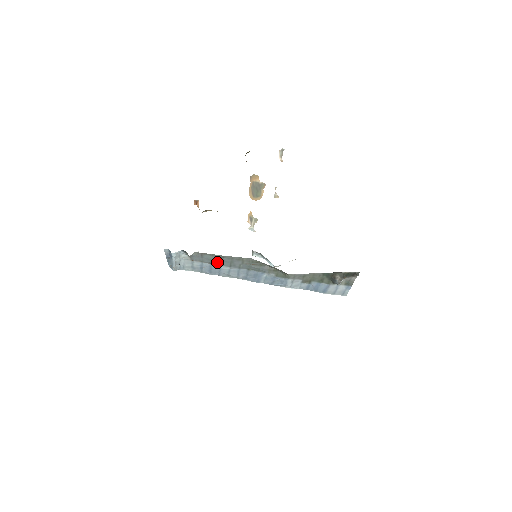
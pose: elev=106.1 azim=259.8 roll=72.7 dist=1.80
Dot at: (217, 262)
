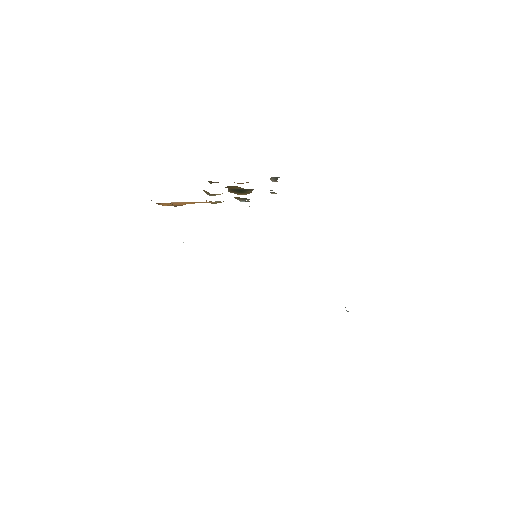
Dot at: occluded
